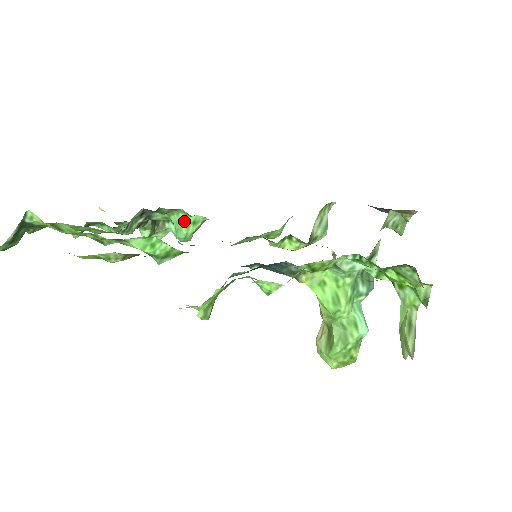
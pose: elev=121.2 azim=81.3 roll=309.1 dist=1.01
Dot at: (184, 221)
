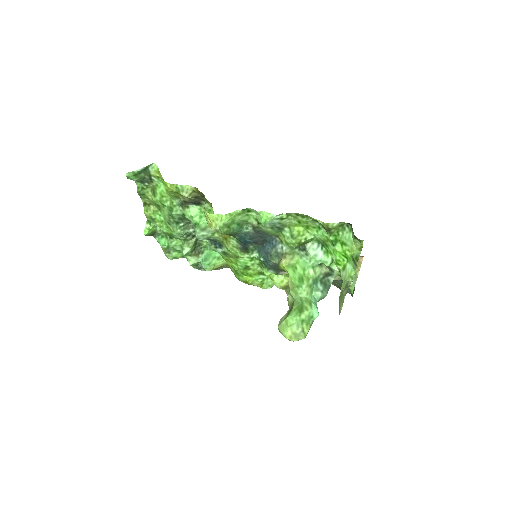
Dot at: (213, 254)
